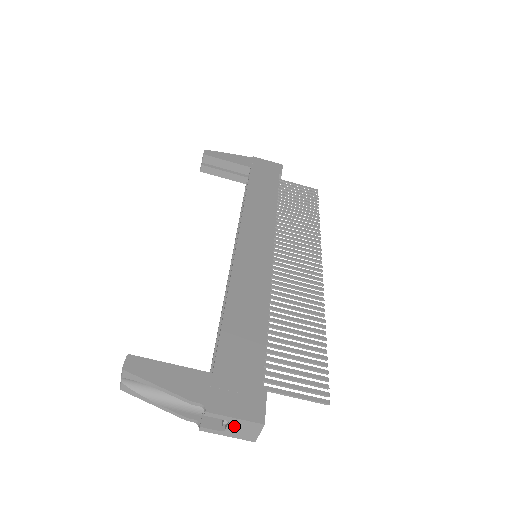
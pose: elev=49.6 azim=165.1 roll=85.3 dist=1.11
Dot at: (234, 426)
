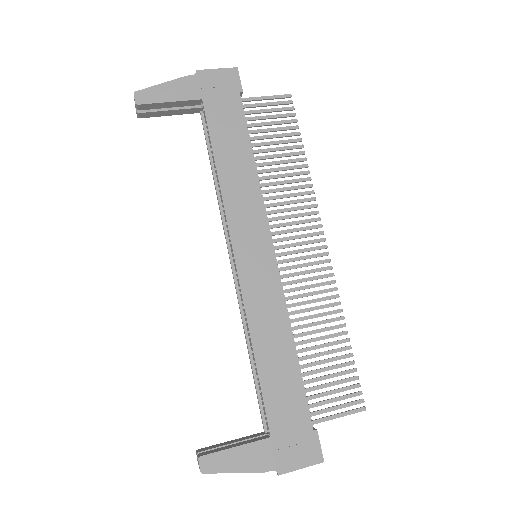
Dot at: occluded
